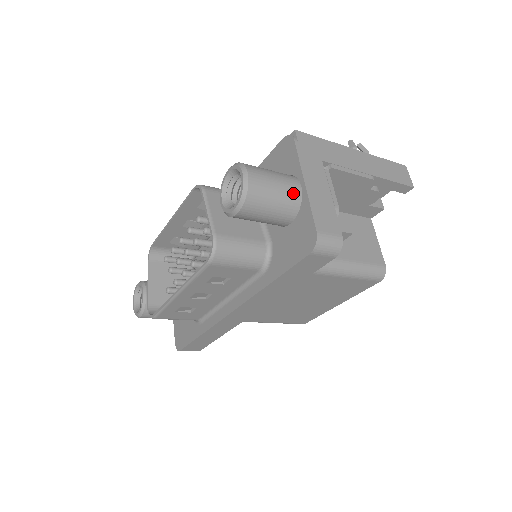
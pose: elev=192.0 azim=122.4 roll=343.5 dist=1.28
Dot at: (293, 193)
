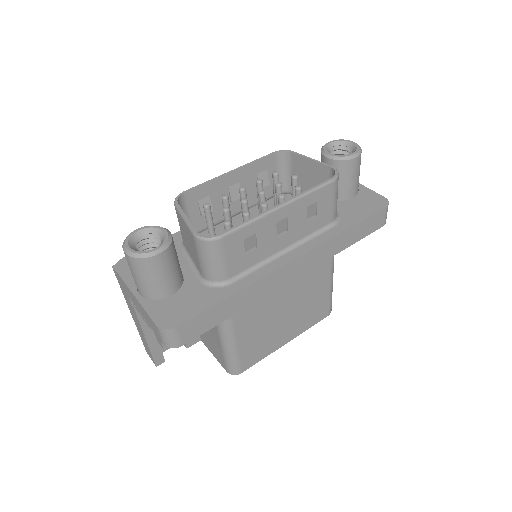
Dot at: occluded
